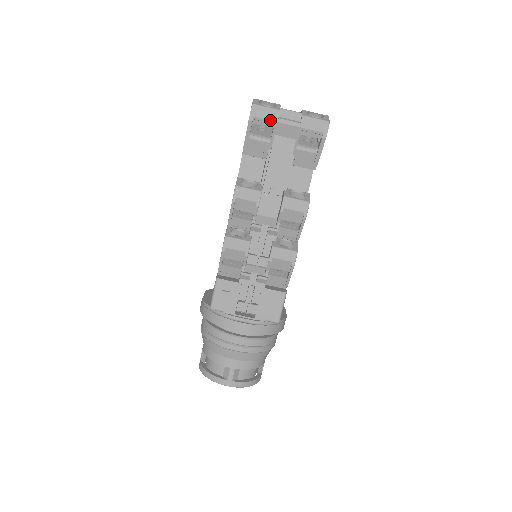
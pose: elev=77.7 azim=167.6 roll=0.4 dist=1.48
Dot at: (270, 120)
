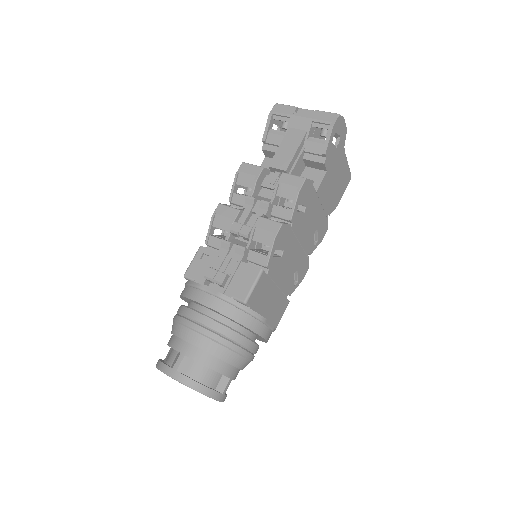
Dot at: (287, 114)
